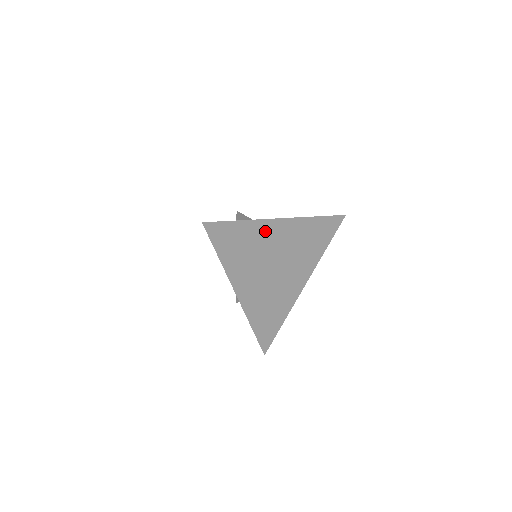
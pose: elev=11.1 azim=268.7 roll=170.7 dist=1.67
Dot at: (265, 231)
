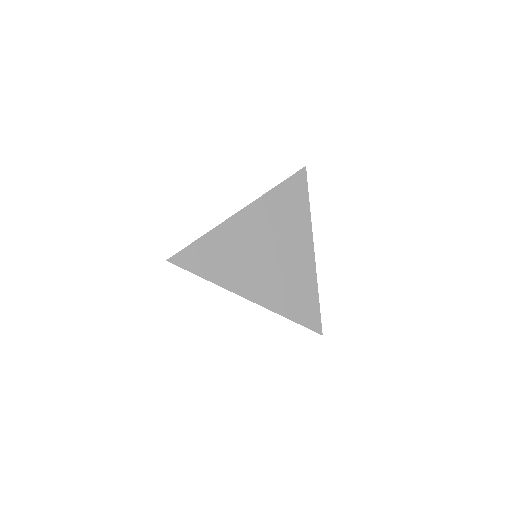
Dot at: (232, 231)
